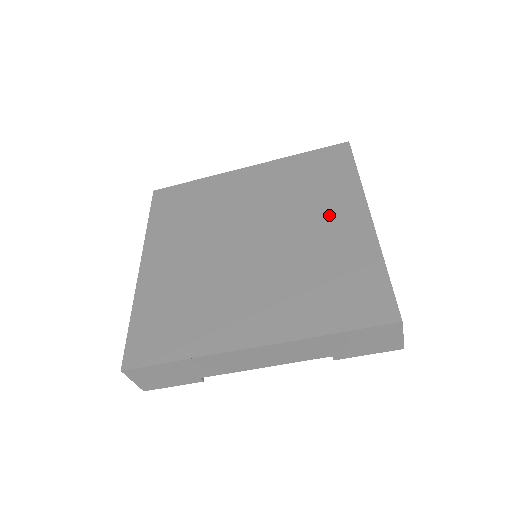
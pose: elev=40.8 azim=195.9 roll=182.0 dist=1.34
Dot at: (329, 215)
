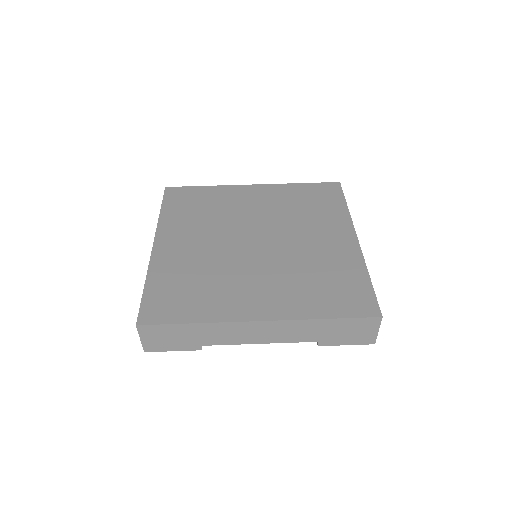
Dot at: (324, 233)
